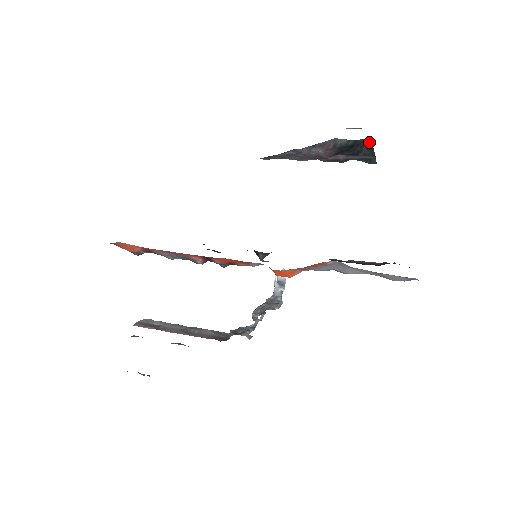
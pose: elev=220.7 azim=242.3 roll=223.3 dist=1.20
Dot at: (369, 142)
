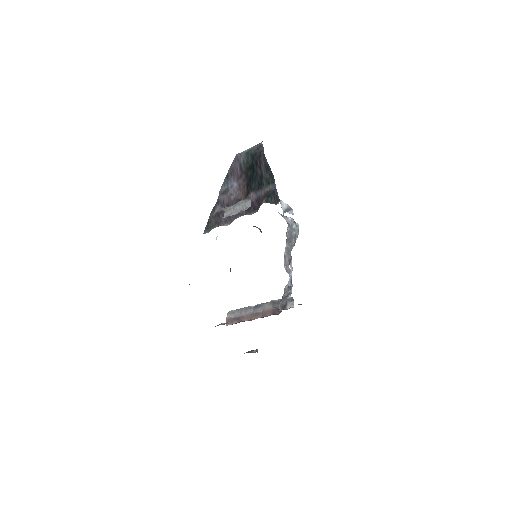
Dot at: (262, 156)
